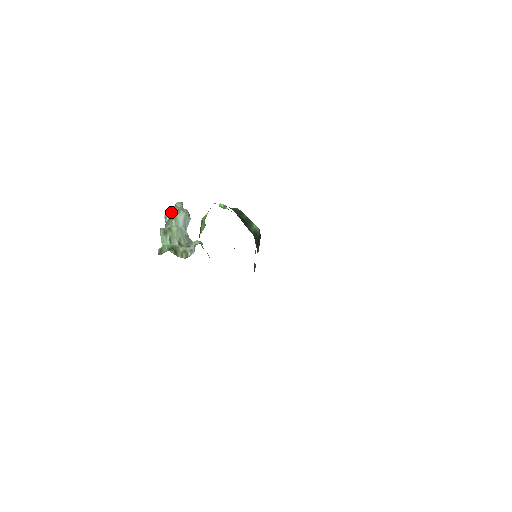
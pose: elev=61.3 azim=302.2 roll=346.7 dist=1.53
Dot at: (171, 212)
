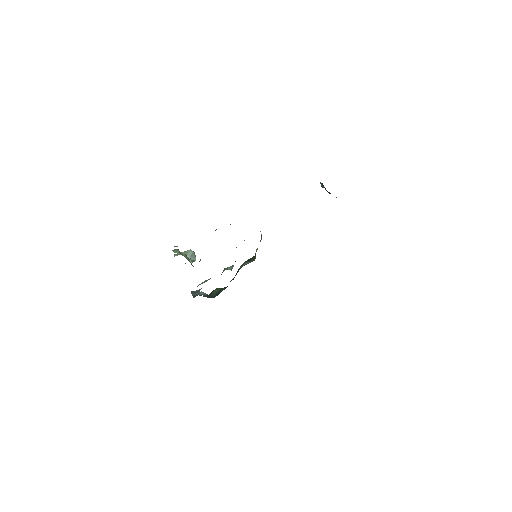
Dot at: (180, 254)
